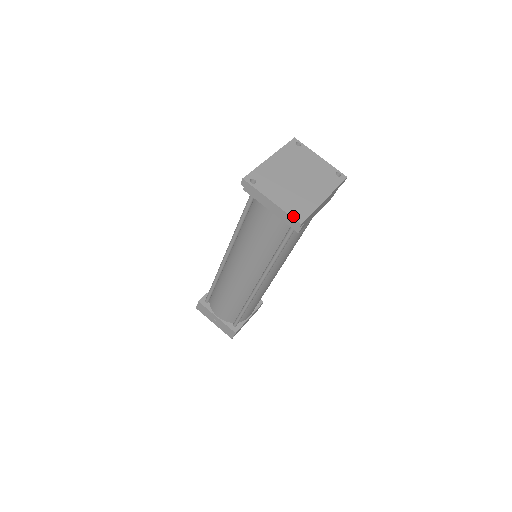
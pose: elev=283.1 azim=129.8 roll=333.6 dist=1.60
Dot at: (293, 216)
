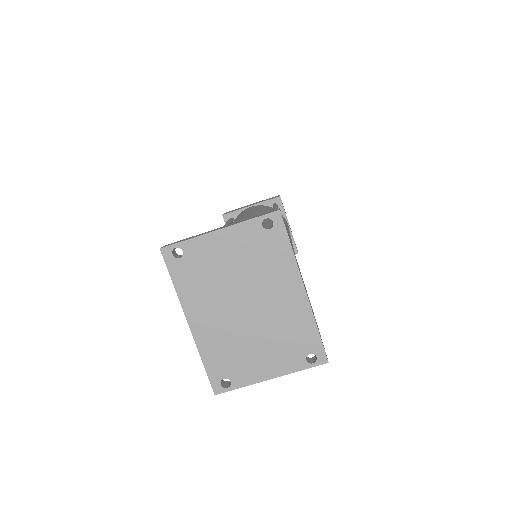
Dot at: (310, 365)
